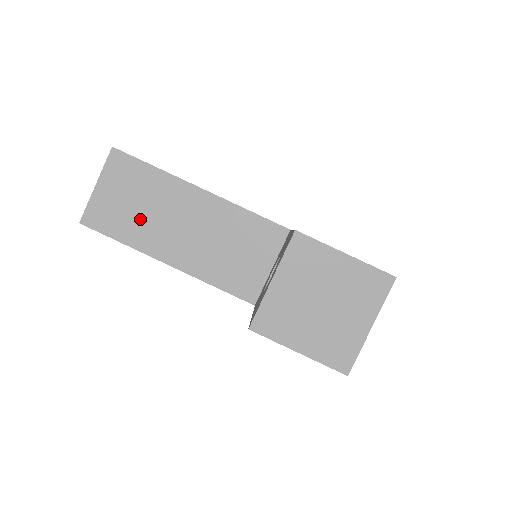
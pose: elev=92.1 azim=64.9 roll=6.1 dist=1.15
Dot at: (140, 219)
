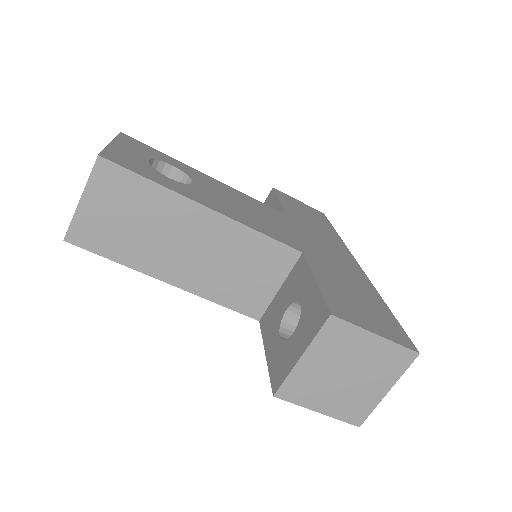
Dot at: (136, 238)
